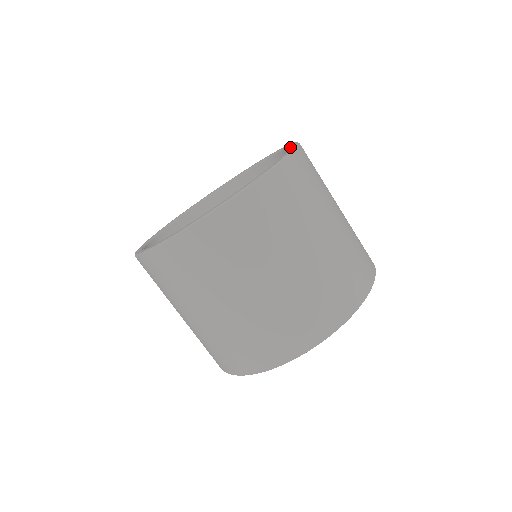
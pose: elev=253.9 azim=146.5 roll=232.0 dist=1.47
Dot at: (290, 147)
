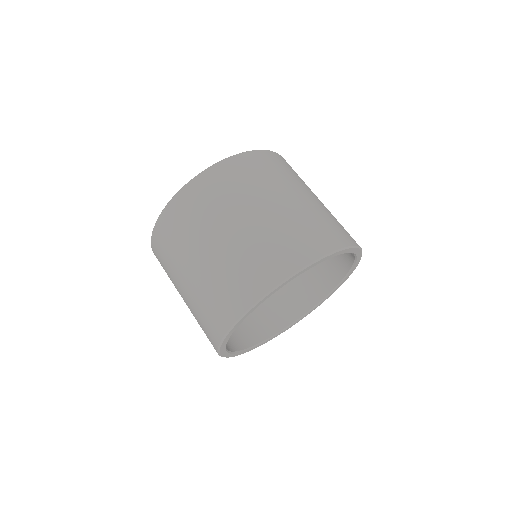
Dot at: occluded
